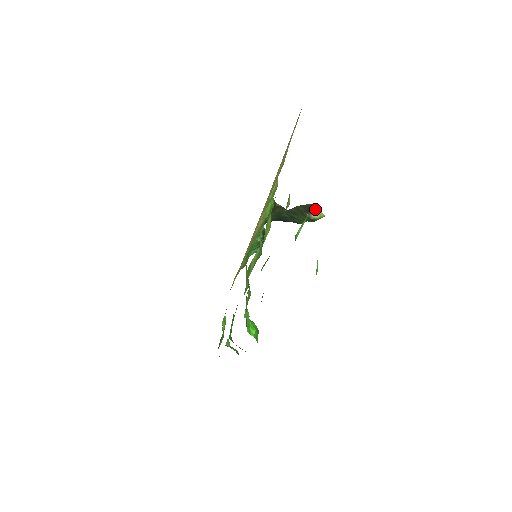
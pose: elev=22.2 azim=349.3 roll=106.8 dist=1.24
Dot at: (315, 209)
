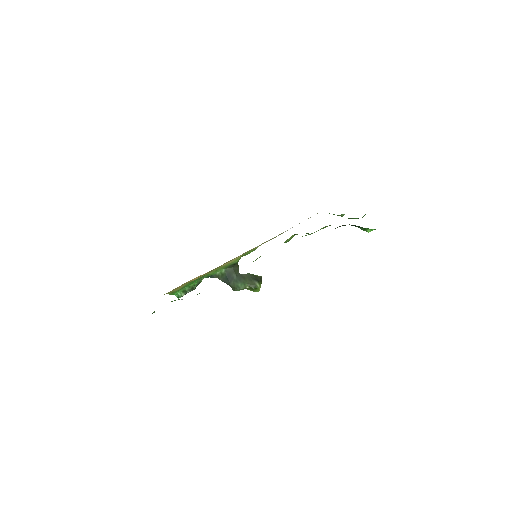
Dot at: (260, 281)
